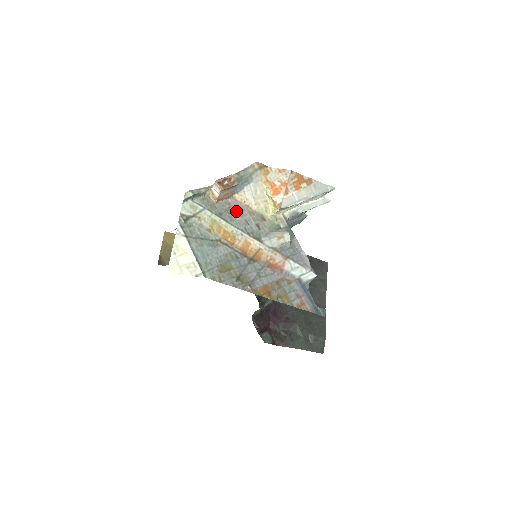
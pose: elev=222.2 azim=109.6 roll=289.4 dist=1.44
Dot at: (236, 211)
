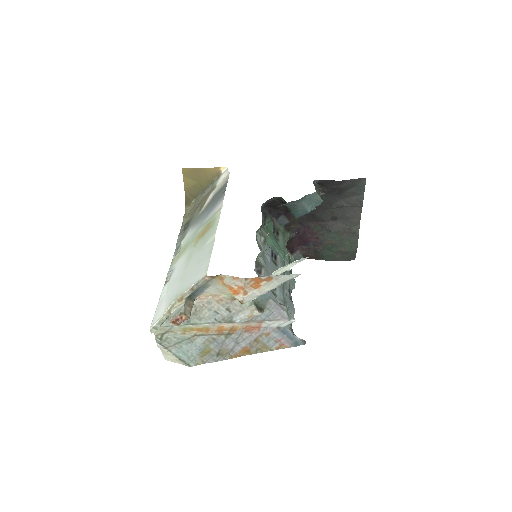
Dot at: (203, 309)
